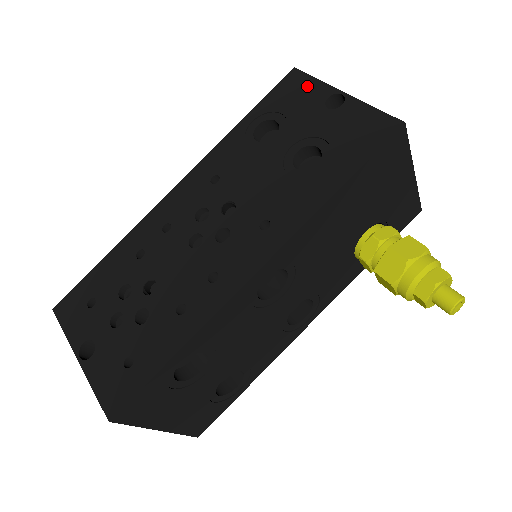
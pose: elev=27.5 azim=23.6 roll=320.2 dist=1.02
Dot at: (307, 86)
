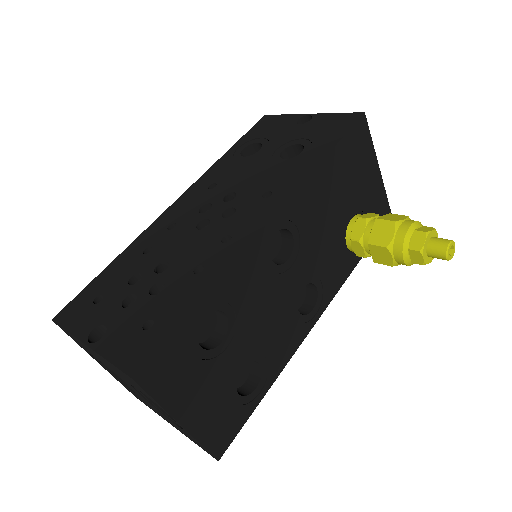
Dot at: (279, 120)
